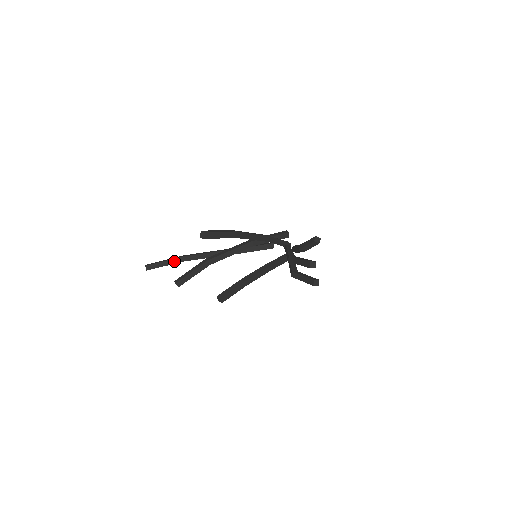
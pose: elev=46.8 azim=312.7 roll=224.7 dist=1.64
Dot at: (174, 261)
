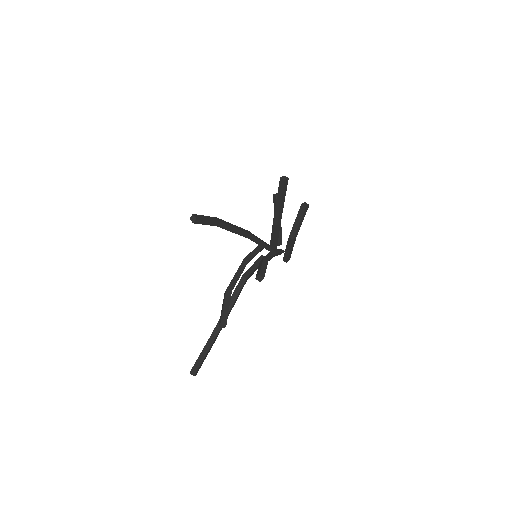
Dot at: (208, 345)
